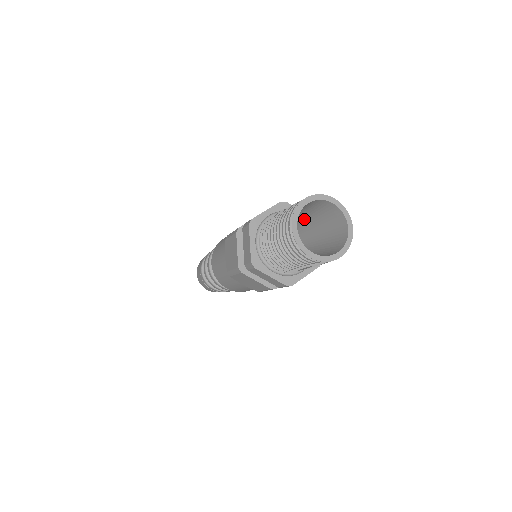
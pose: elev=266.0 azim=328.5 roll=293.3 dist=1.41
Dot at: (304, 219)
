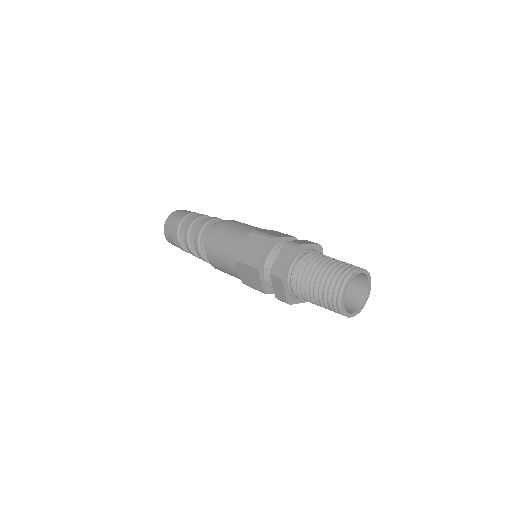
Dot at: occluded
